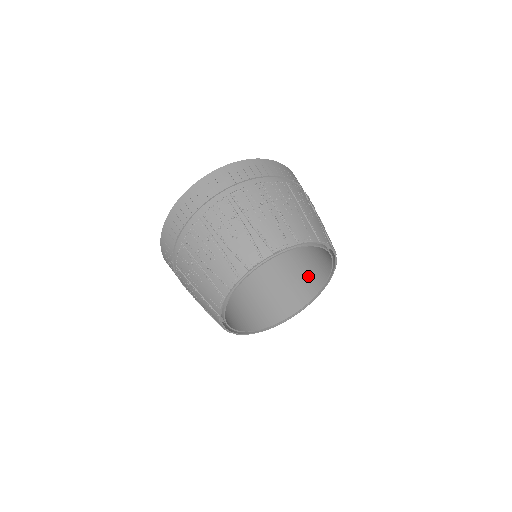
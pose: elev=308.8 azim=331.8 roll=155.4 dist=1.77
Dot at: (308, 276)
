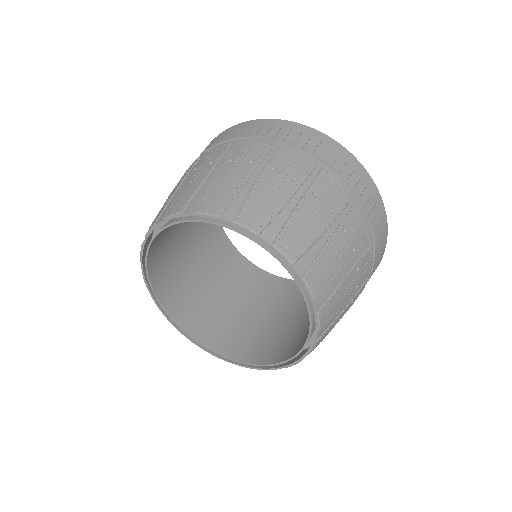
Dot at: (260, 341)
